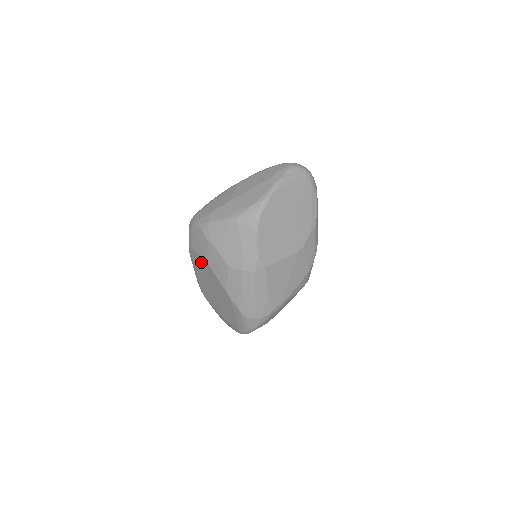
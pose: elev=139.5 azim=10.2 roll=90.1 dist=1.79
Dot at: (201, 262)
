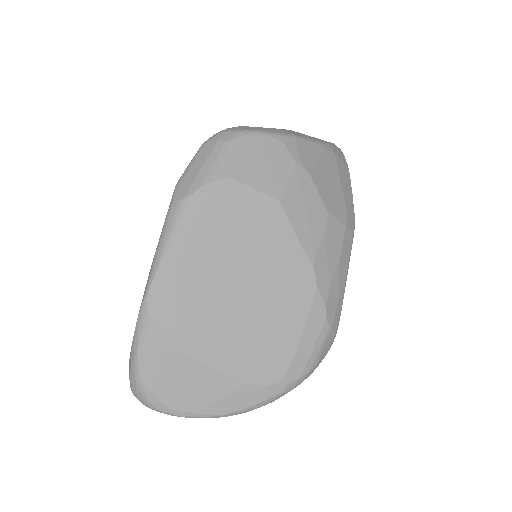
Dot at: (247, 210)
